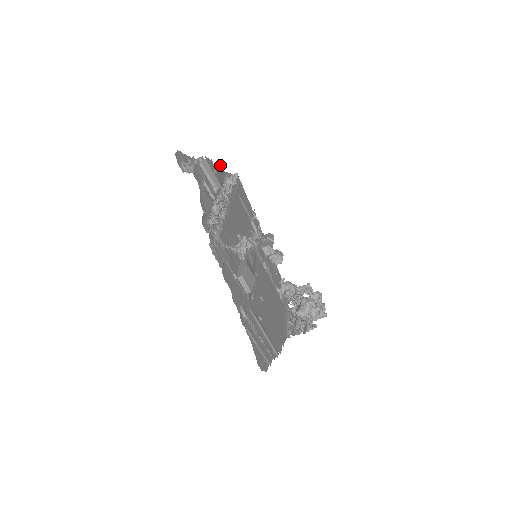
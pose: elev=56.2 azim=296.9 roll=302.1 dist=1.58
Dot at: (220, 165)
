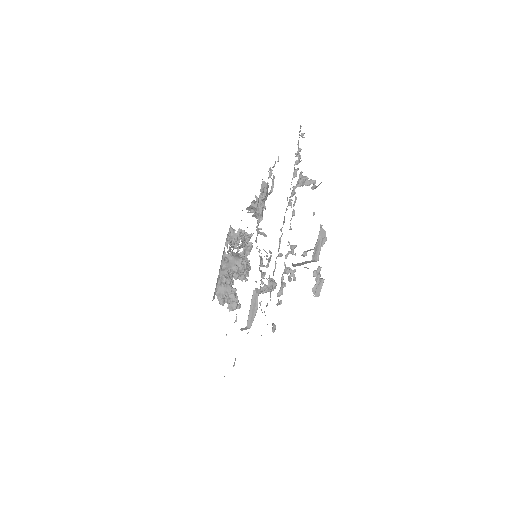
Dot at: occluded
